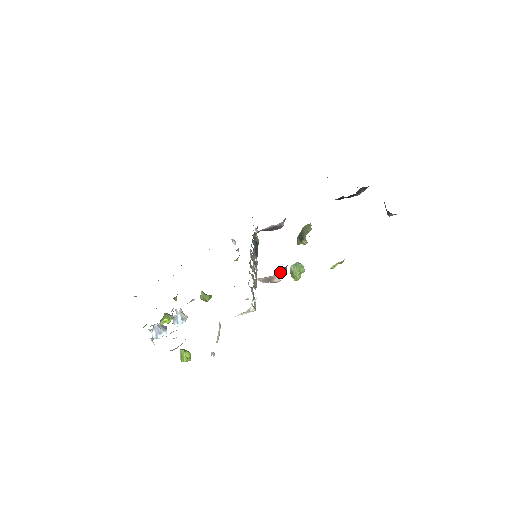
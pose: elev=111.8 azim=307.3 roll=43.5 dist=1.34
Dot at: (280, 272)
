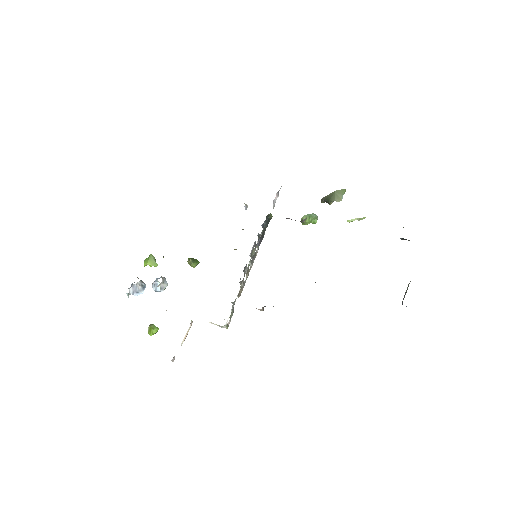
Dot at: occluded
